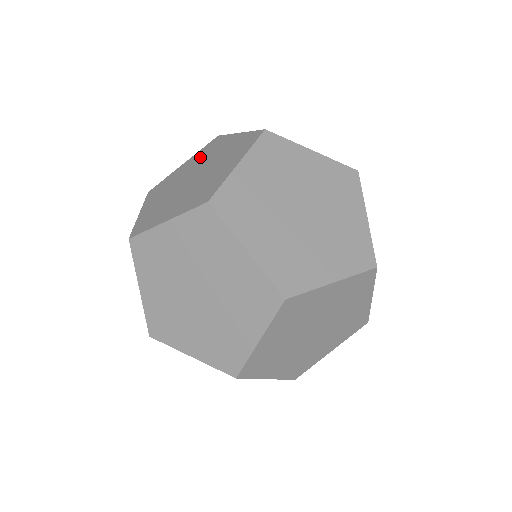
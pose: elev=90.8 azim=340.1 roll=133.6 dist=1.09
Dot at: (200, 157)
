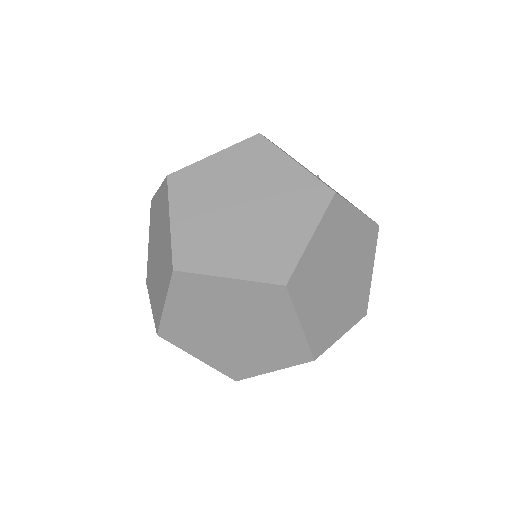
Dot at: (242, 165)
